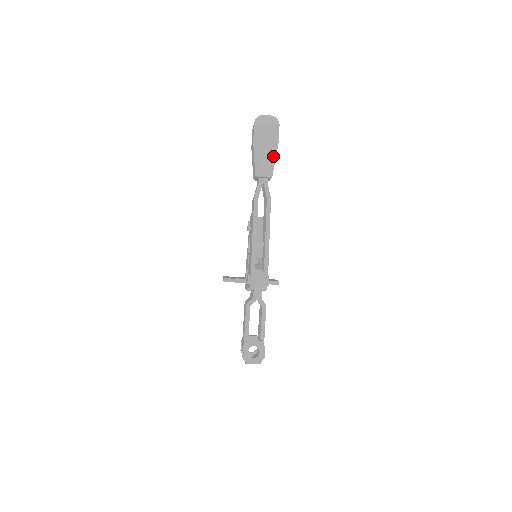
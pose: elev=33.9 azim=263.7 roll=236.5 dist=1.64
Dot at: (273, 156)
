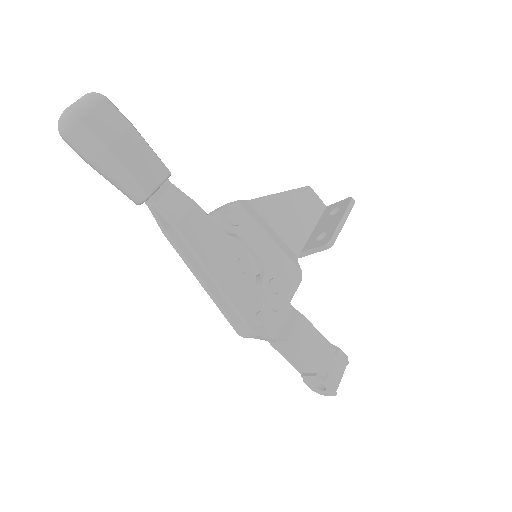
Dot at: (120, 171)
